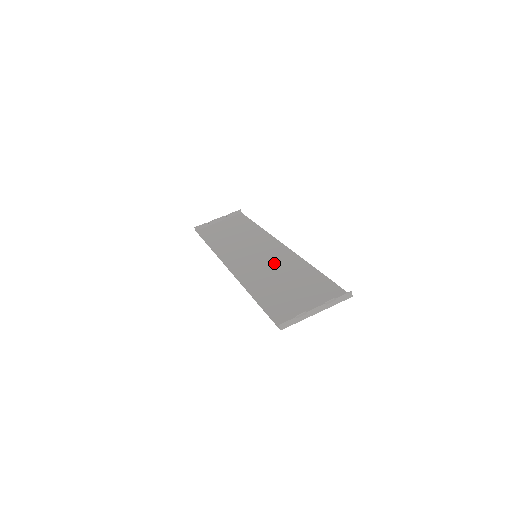
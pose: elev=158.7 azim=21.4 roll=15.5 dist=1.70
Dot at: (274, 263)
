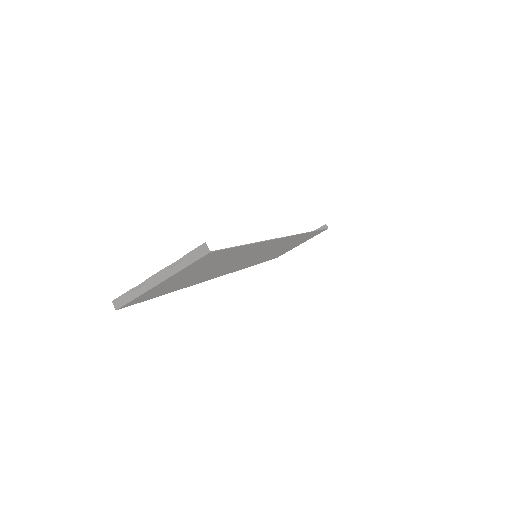
Dot at: (248, 255)
